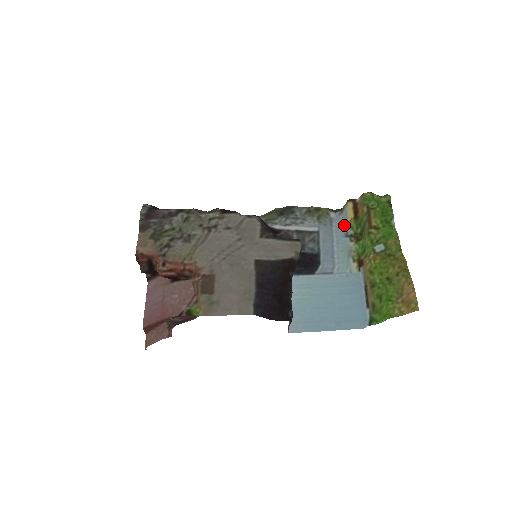
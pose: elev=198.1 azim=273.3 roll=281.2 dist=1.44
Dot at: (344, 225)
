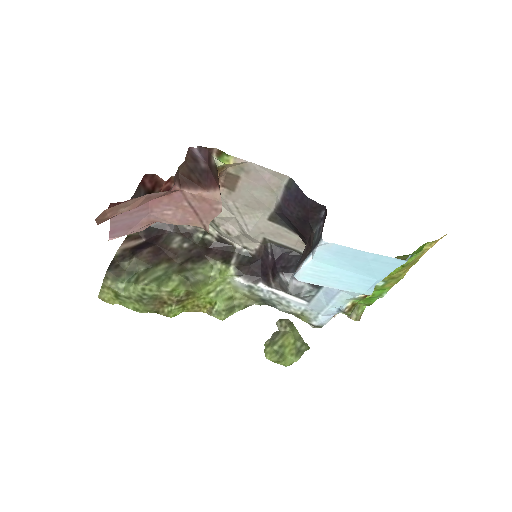
Dot at: (332, 315)
